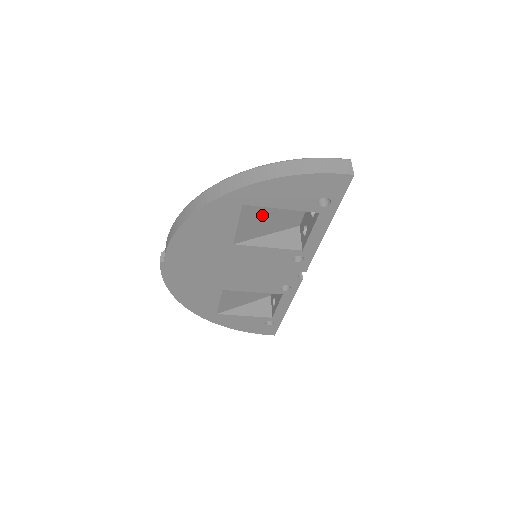
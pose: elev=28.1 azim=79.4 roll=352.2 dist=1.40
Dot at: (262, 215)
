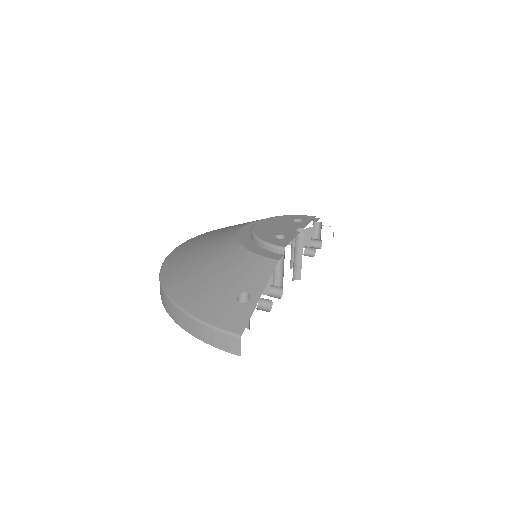
Dot at: occluded
